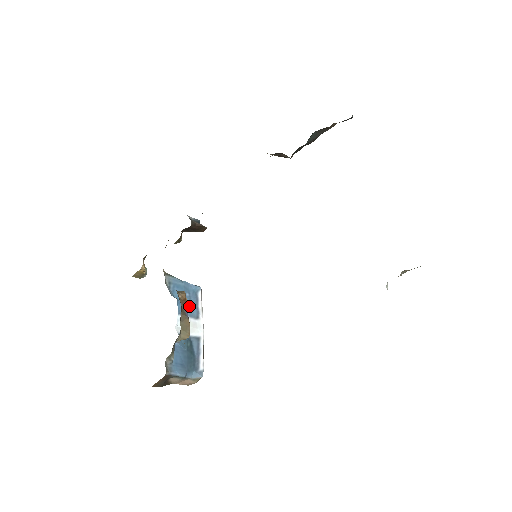
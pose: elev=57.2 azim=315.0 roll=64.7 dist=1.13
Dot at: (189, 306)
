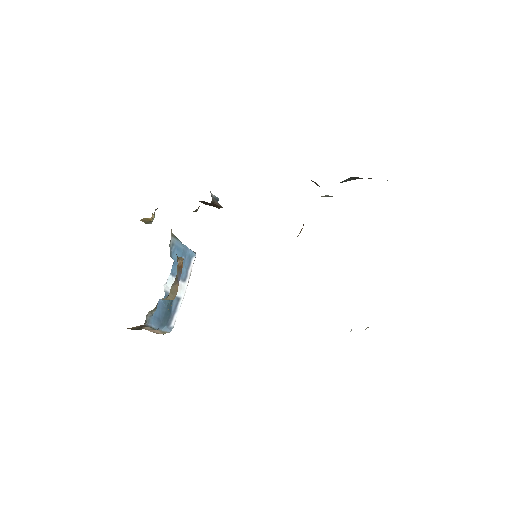
Dot at: occluded
